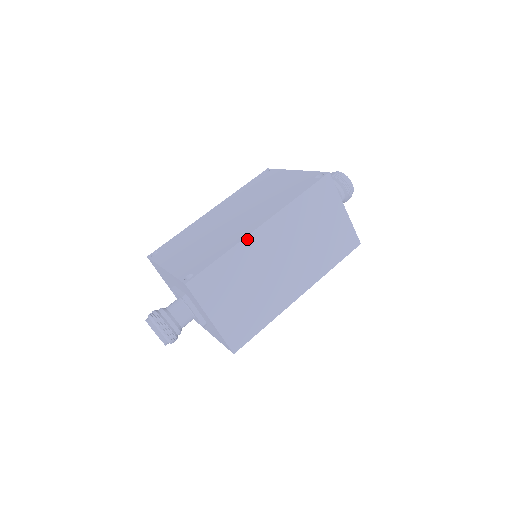
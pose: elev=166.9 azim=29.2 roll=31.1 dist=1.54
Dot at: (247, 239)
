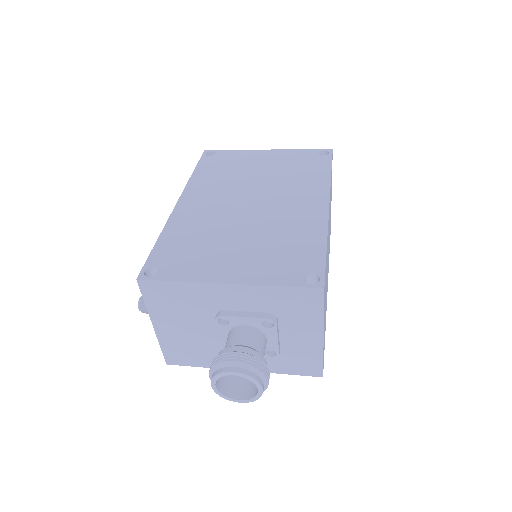
Dot at: (328, 223)
